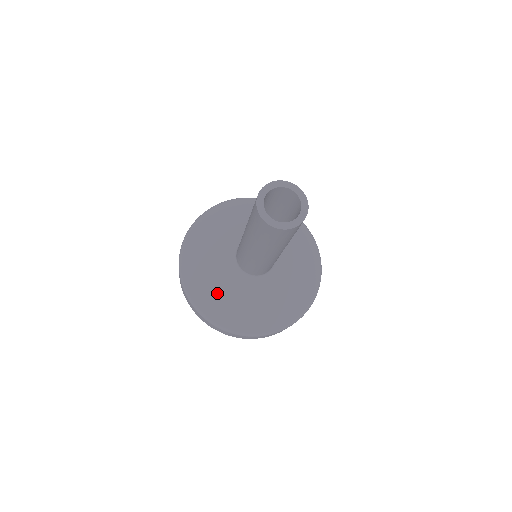
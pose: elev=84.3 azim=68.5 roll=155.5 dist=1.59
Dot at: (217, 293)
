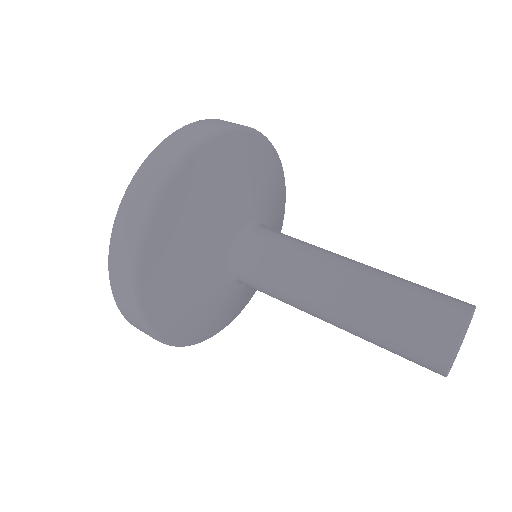
Dot at: (181, 281)
